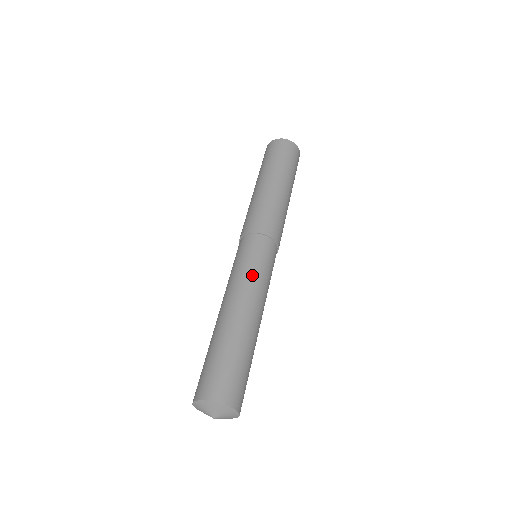
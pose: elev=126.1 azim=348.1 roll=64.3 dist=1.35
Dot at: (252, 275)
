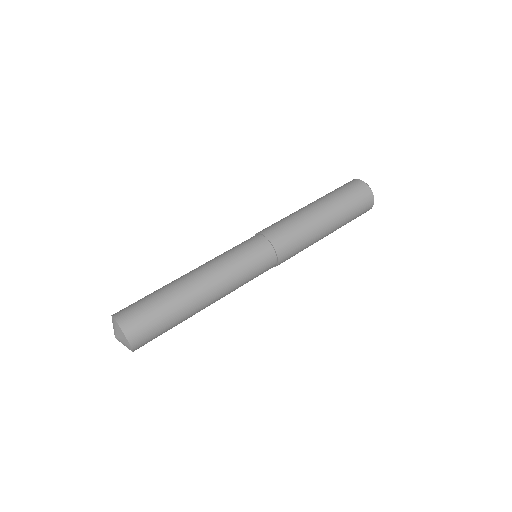
Dot at: (225, 257)
